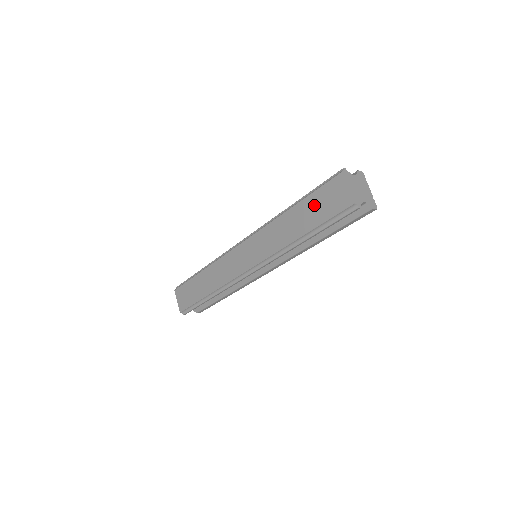
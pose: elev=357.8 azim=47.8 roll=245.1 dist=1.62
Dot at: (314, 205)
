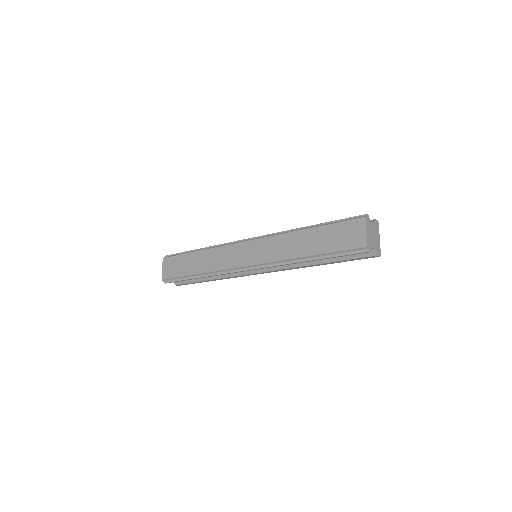
Dot at: (330, 234)
